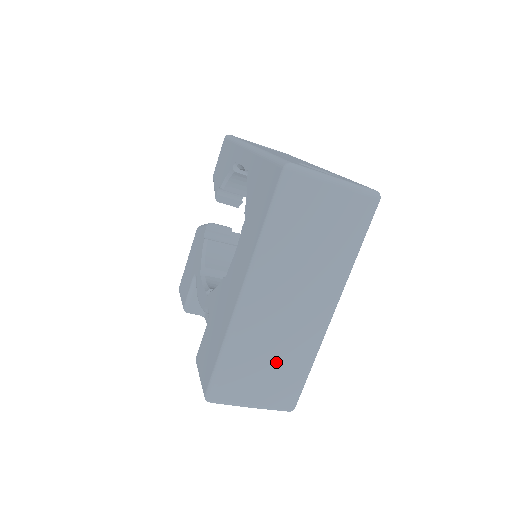
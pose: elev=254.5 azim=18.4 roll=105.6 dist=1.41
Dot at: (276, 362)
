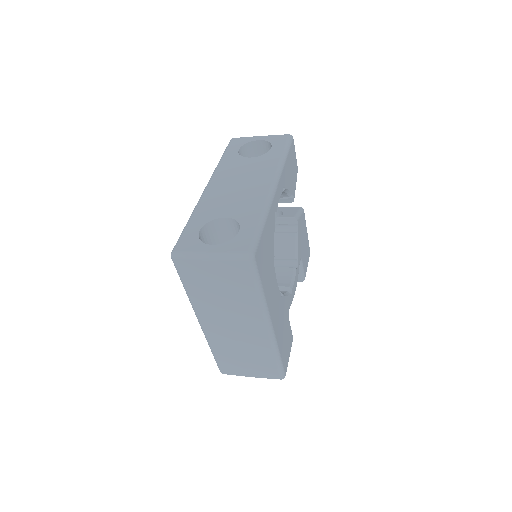
Dot at: (248, 356)
